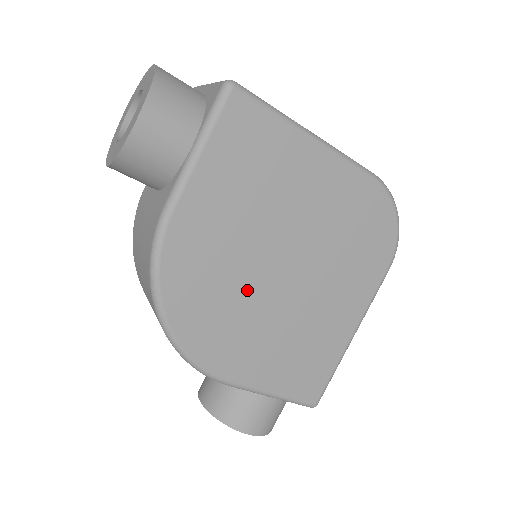
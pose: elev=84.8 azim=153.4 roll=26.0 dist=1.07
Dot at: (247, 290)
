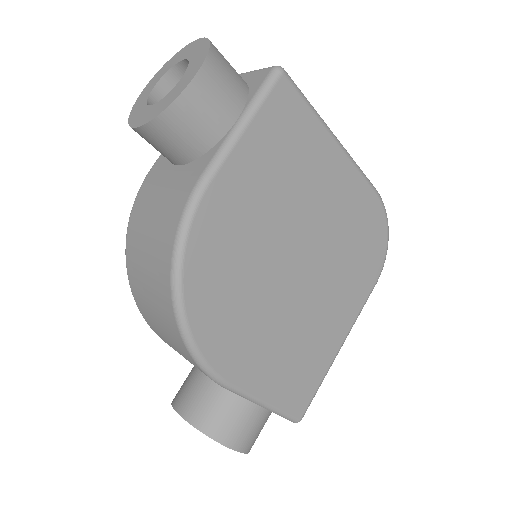
Dot at: (262, 281)
